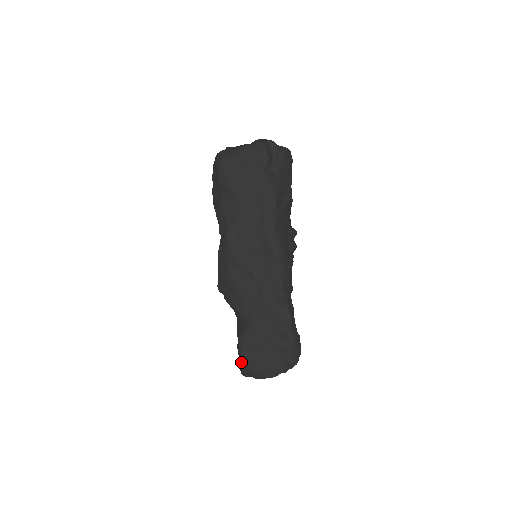
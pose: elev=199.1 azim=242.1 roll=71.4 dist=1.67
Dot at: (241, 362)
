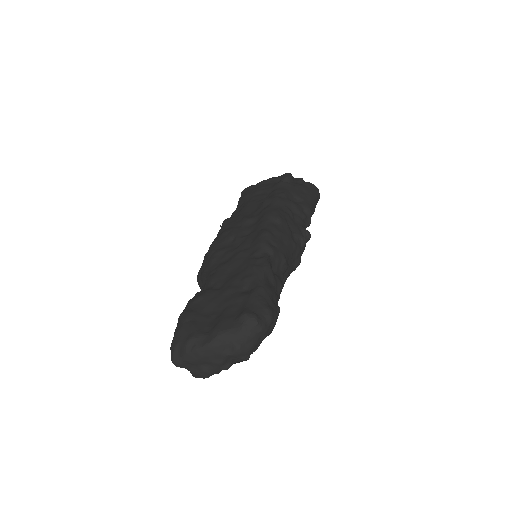
Dot at: (176, 328)
